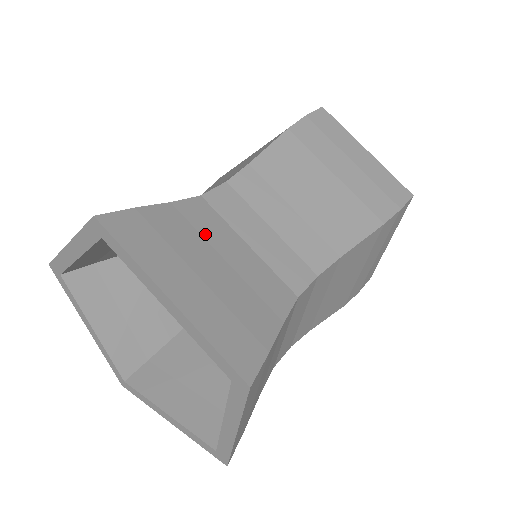
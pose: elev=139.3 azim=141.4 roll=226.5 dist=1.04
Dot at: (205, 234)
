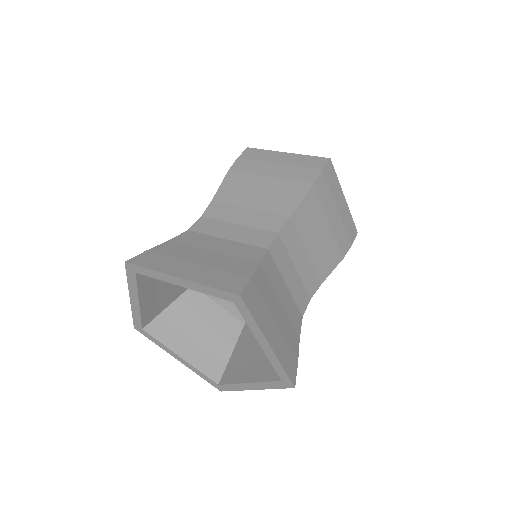
Dot at: (273, 285)
